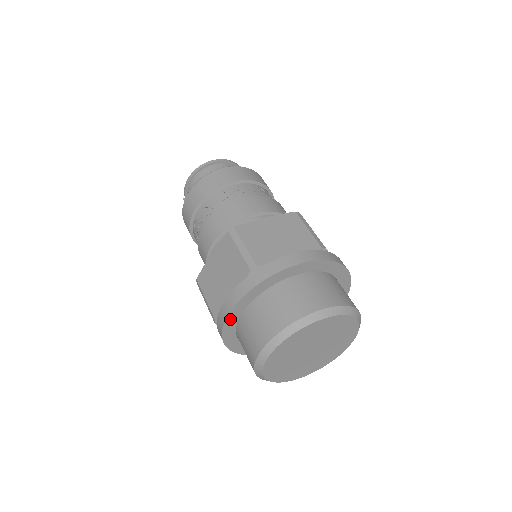
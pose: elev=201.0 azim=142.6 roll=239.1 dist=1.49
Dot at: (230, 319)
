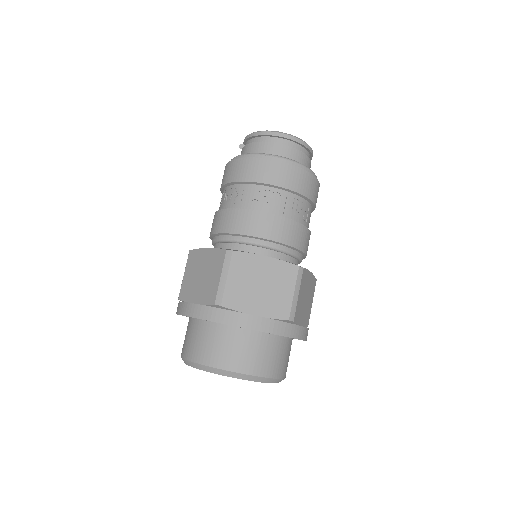
Dot at: occluded
